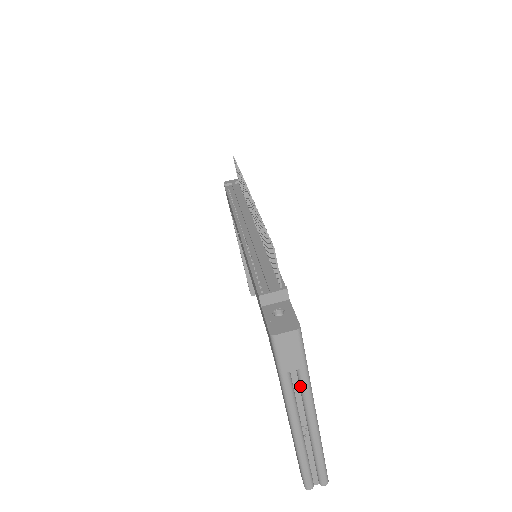
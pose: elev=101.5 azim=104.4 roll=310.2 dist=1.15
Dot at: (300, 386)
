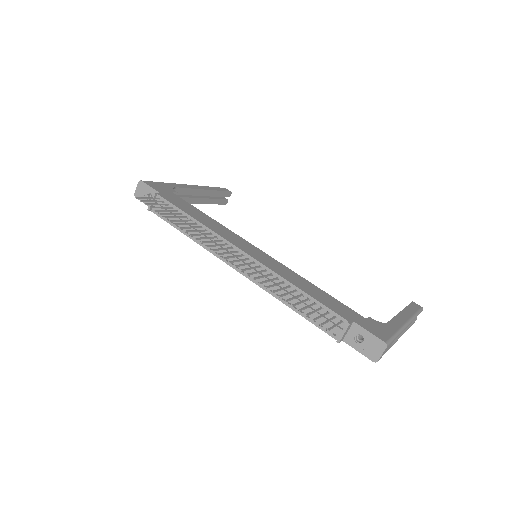
Dot at: occluded
